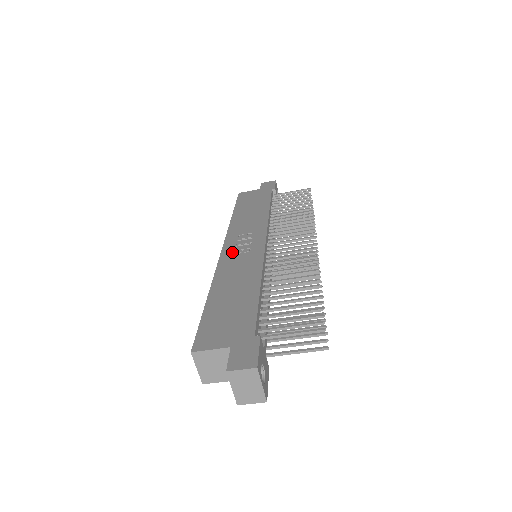
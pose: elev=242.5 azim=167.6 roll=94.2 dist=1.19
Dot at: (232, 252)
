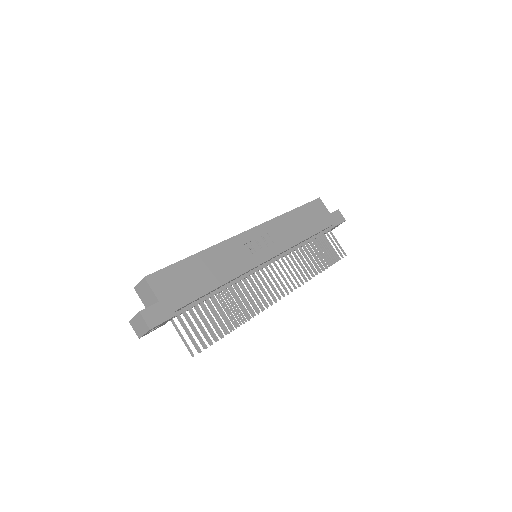
Dot at: (247, 241)
